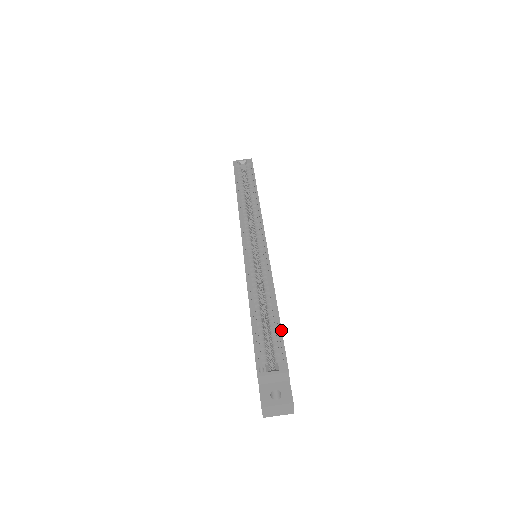
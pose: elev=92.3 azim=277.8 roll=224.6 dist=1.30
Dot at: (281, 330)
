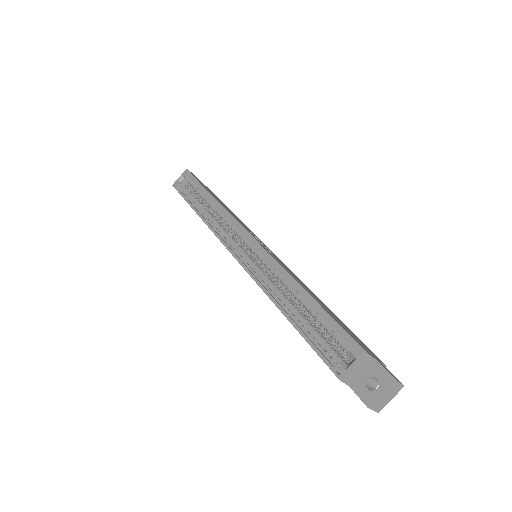
Dot at: (328, 315)
